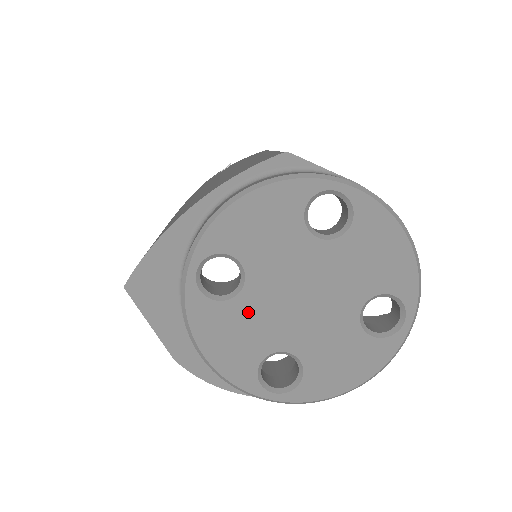
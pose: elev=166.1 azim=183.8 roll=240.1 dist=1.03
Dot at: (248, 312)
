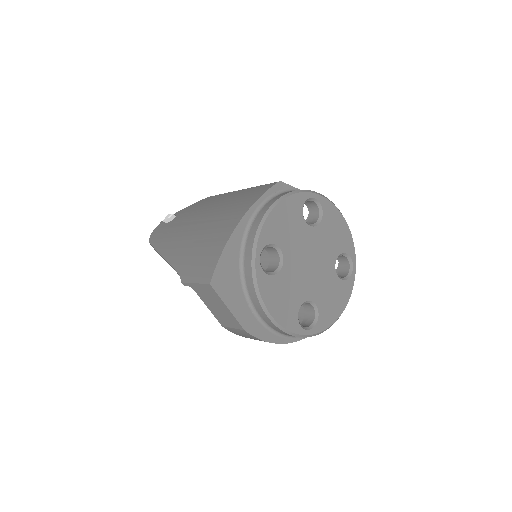
Dot at: (288, 279)
